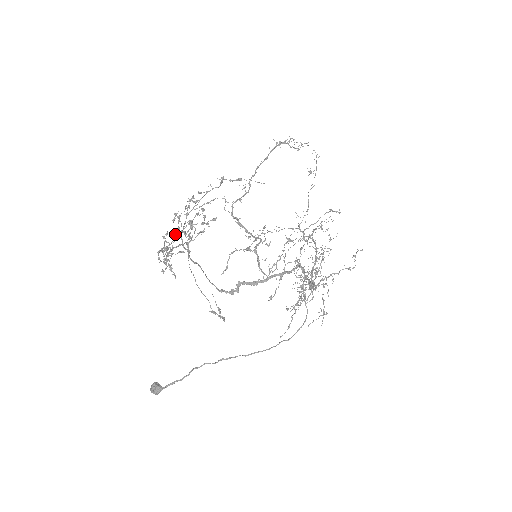
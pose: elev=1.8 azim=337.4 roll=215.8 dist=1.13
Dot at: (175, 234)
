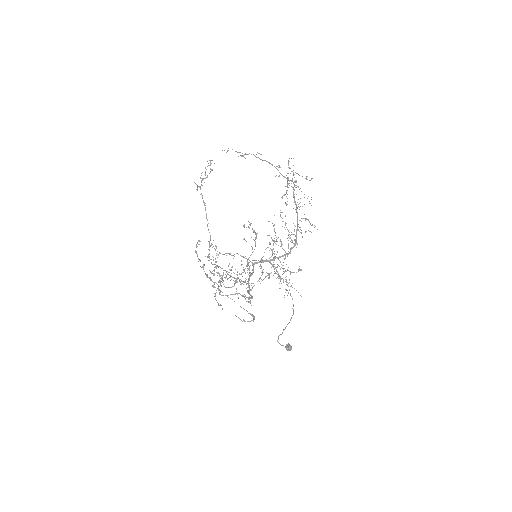
Dot at: occluded
